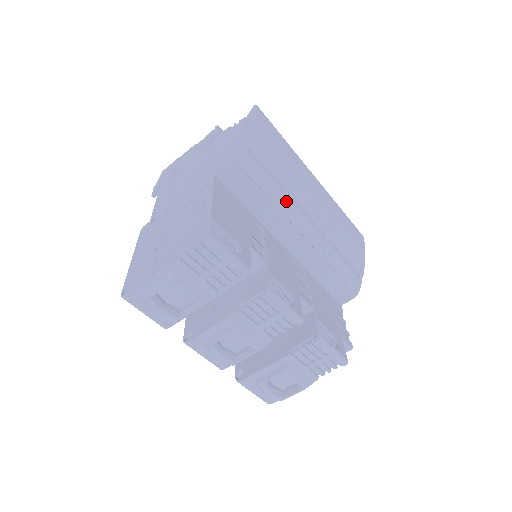
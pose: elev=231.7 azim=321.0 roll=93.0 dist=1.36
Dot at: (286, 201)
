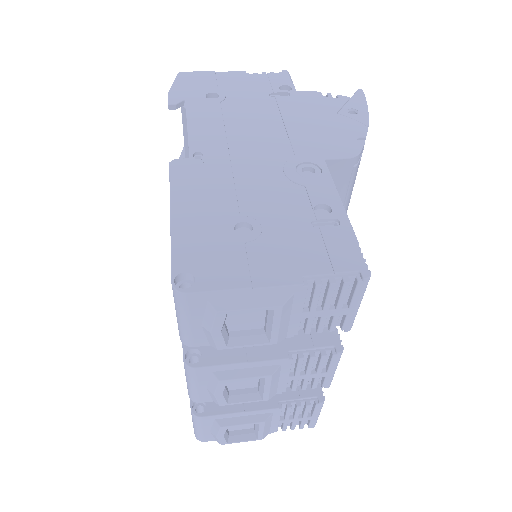
Dot at: occluded
